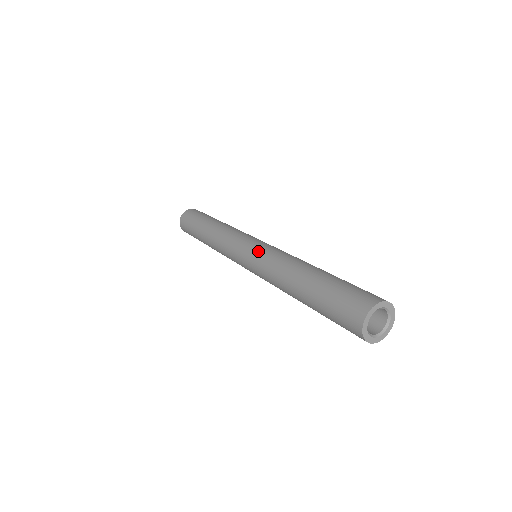
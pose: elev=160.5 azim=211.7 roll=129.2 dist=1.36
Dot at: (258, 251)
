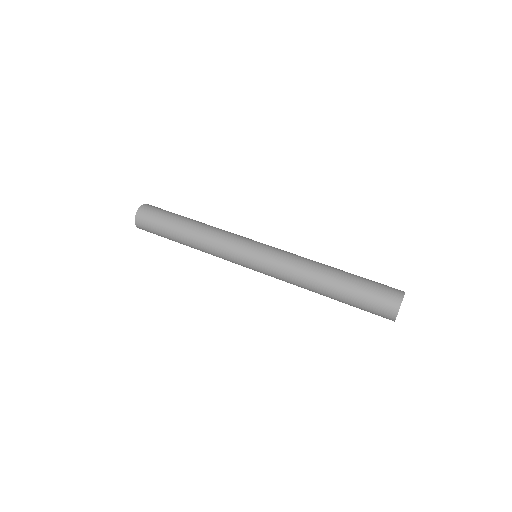
Dot at: (274, 250)
